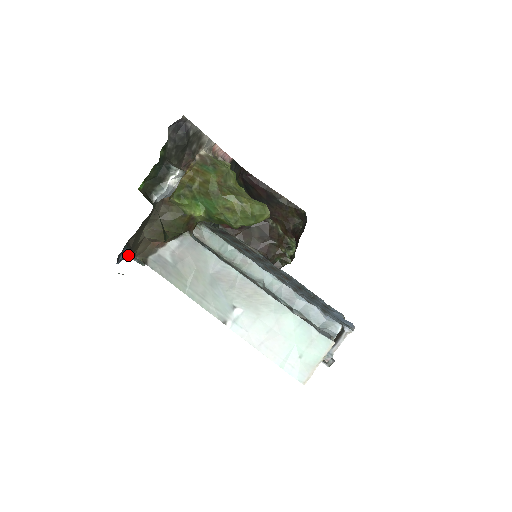
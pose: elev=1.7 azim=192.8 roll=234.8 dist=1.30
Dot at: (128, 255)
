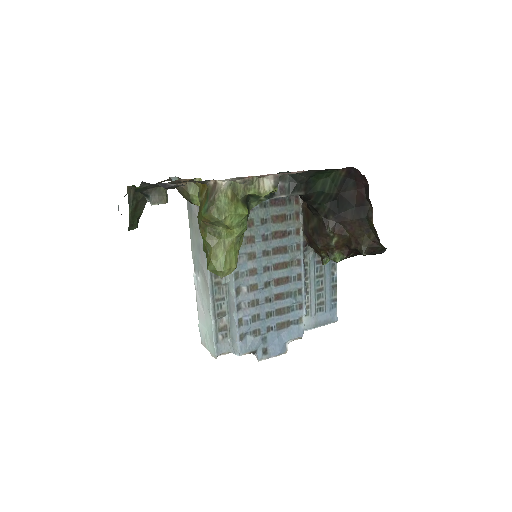
Dot at: occluded
